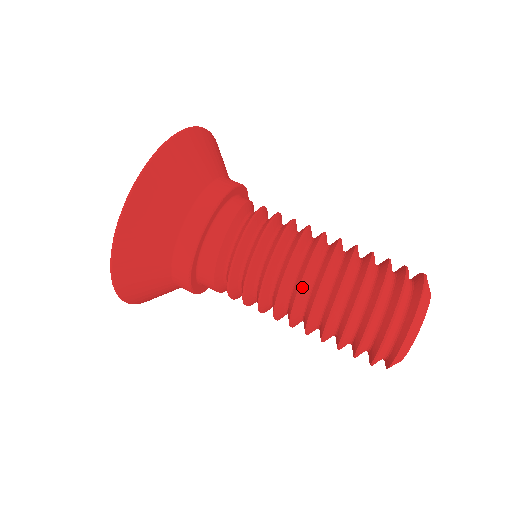
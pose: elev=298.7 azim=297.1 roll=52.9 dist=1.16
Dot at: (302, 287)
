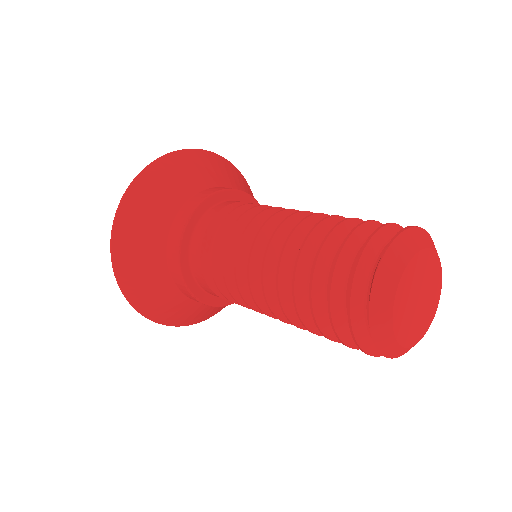
Dot at: (265, 281)
